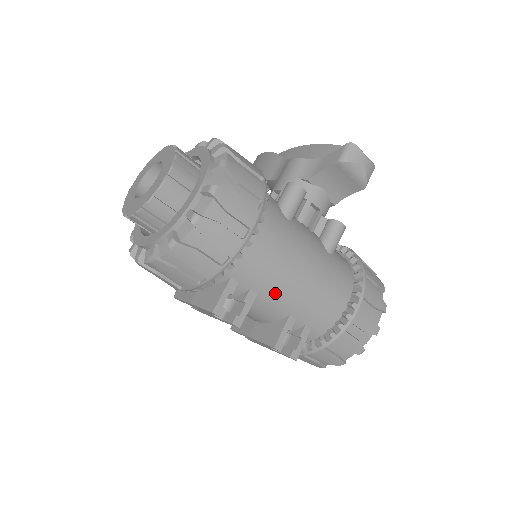
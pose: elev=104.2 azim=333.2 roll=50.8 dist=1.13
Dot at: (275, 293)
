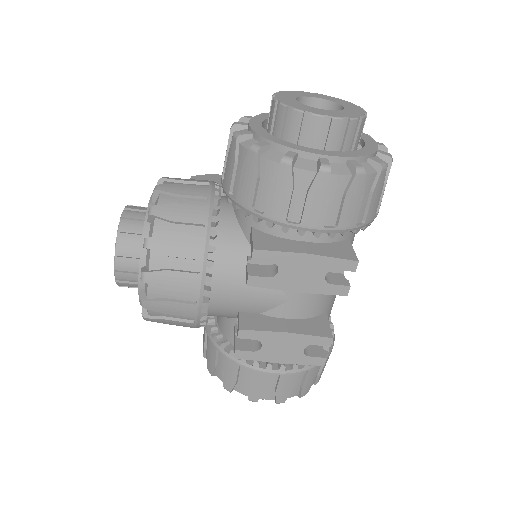
Dot at: occluded
